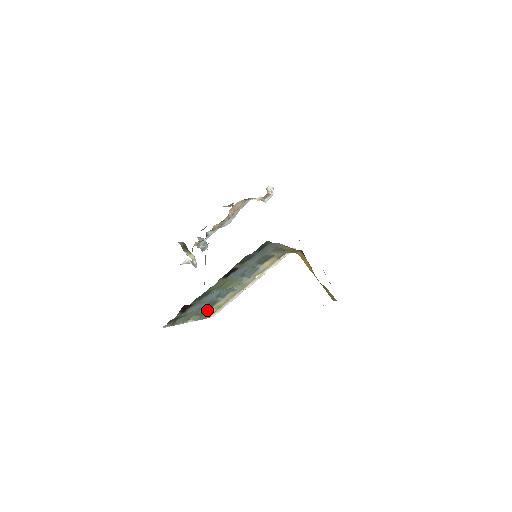
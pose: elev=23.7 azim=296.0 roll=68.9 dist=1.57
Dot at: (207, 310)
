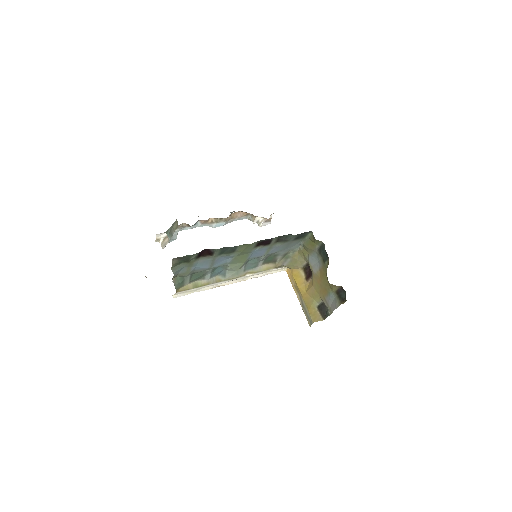
Dot at: (188, 281)
